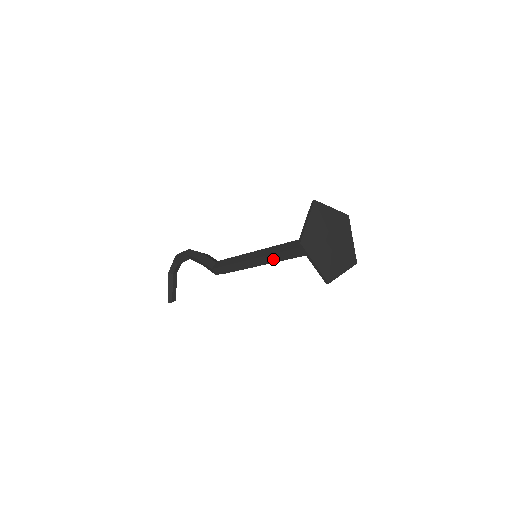
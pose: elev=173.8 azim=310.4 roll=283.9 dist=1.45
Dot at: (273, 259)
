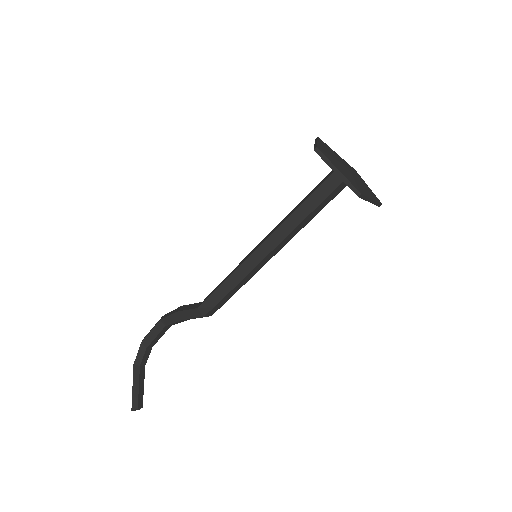
Dot at: (280, 236)
